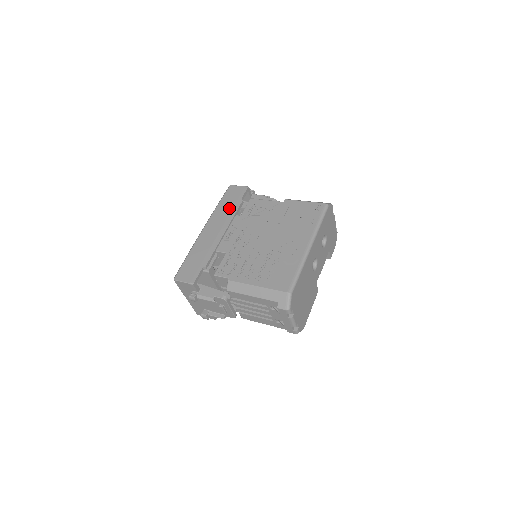
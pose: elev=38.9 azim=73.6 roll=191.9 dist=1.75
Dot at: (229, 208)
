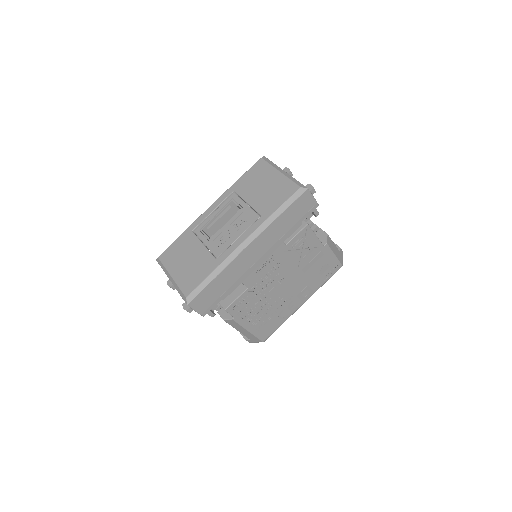
Dot at: (285, 229)
